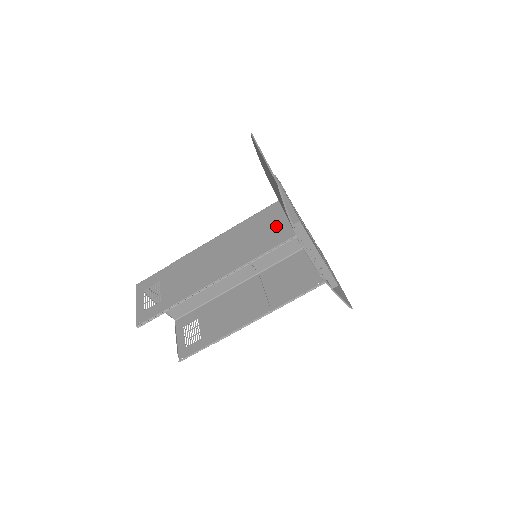
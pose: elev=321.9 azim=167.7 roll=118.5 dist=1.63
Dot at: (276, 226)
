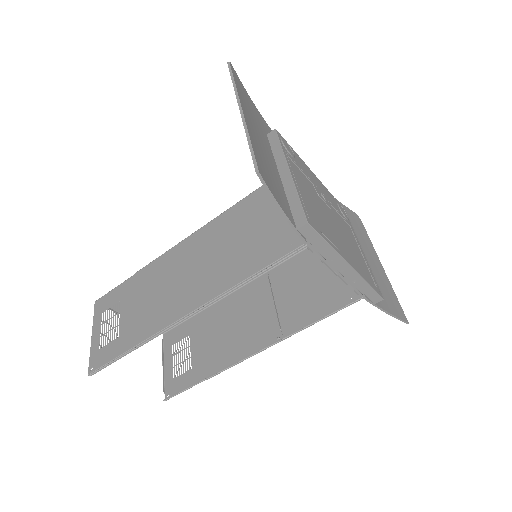
Dot at: (275, 222)
